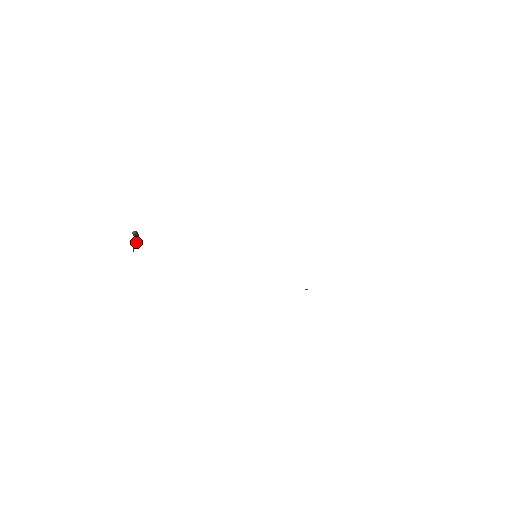
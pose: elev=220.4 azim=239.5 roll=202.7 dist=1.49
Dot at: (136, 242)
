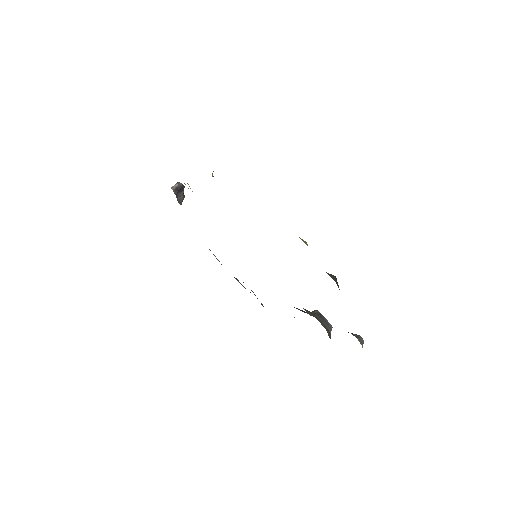
Dot at: (183, 194)
